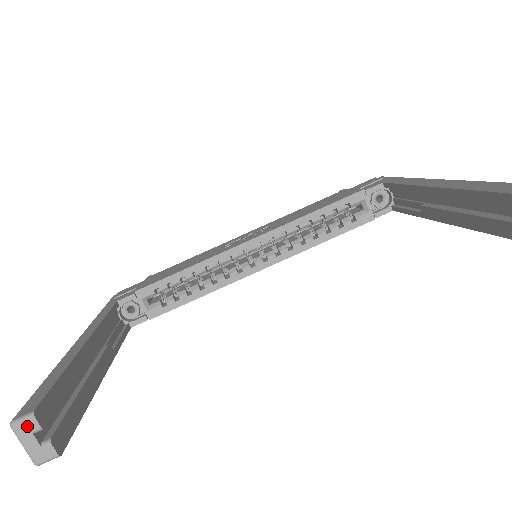
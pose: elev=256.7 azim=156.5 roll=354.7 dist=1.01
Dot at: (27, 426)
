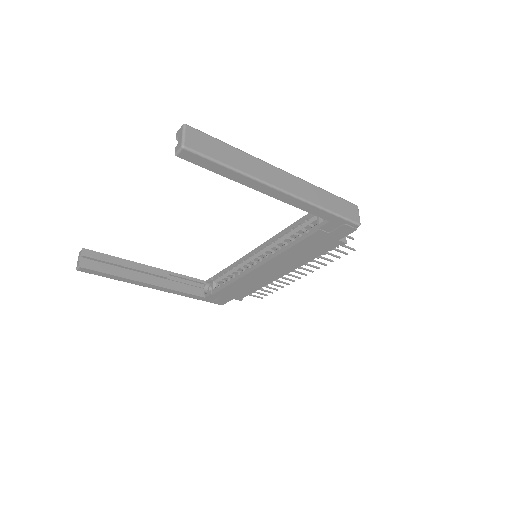
Dot at: (80, 253)
